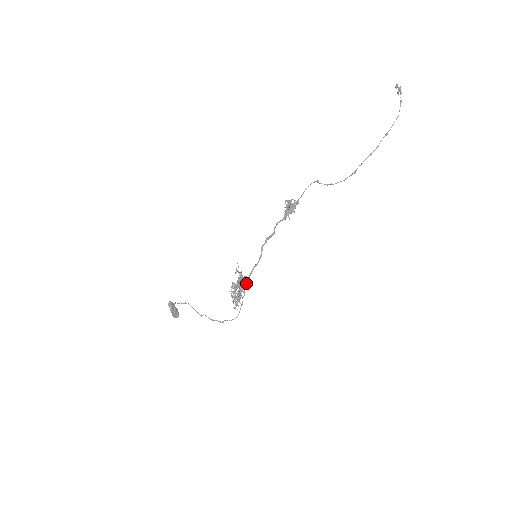
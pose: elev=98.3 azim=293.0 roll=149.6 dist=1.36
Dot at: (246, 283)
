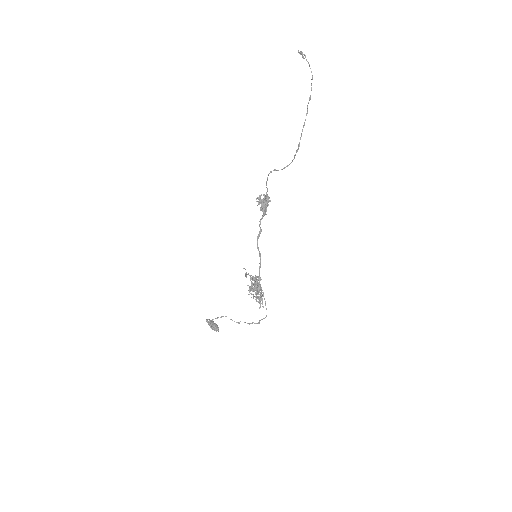
Dot at: (259, 282)
